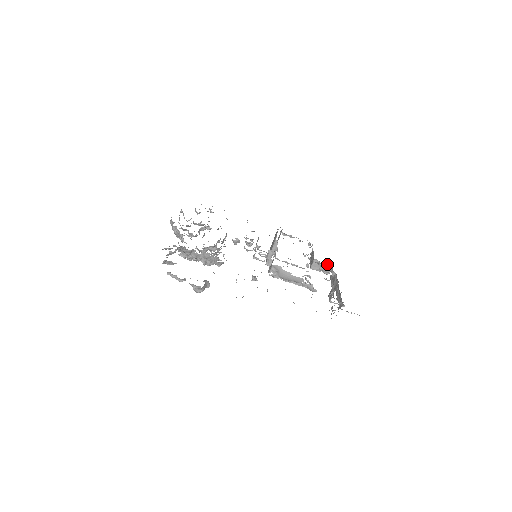
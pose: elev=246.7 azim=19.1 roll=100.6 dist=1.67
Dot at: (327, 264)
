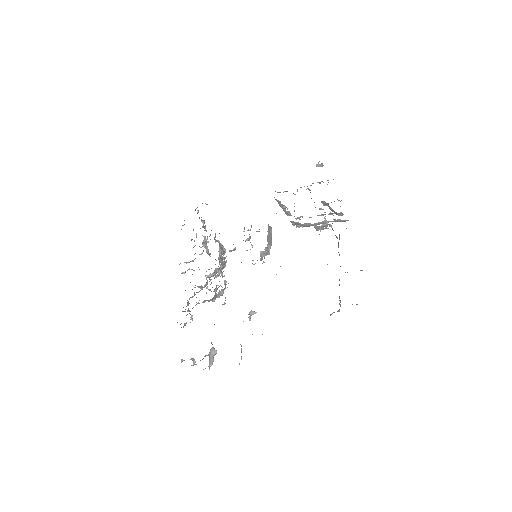
Dot at: (328, 224)
